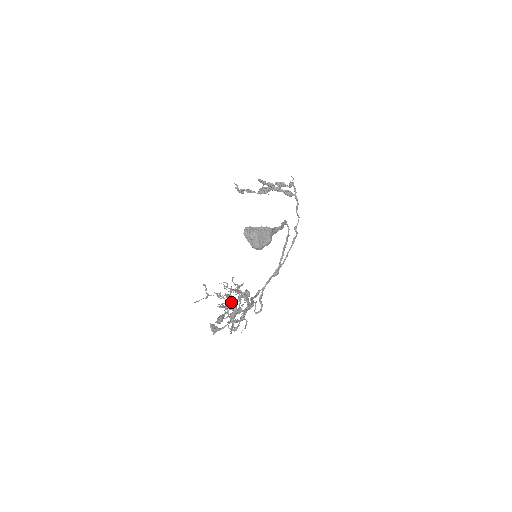
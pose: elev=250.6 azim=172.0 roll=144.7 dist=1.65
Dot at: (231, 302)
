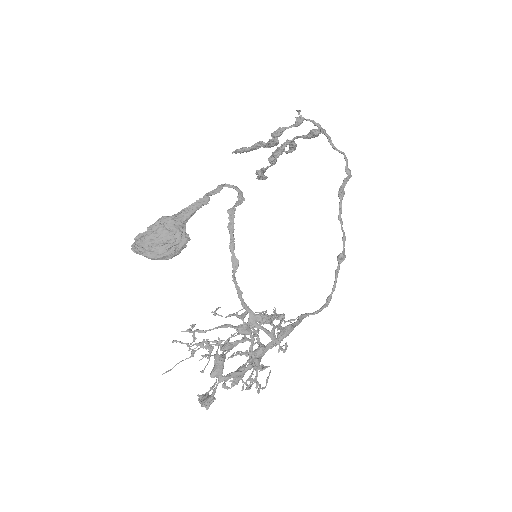
Dot at: occluded
